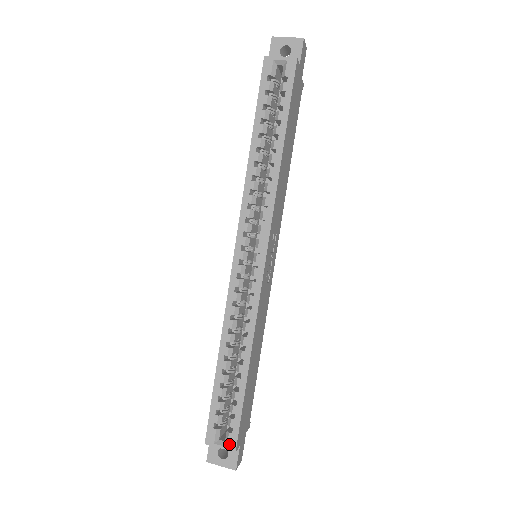
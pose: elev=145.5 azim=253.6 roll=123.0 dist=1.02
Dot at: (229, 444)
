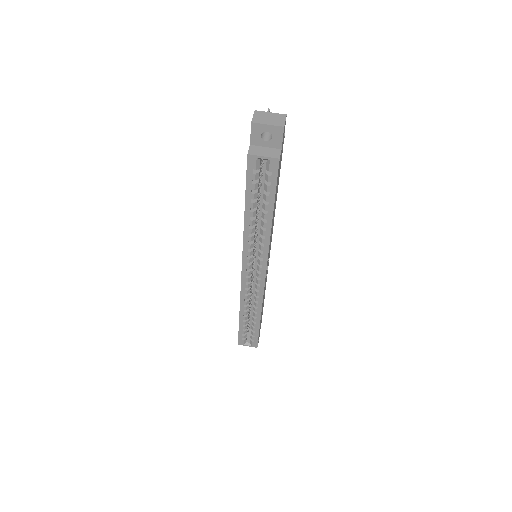
Dot at: (253, 345)
